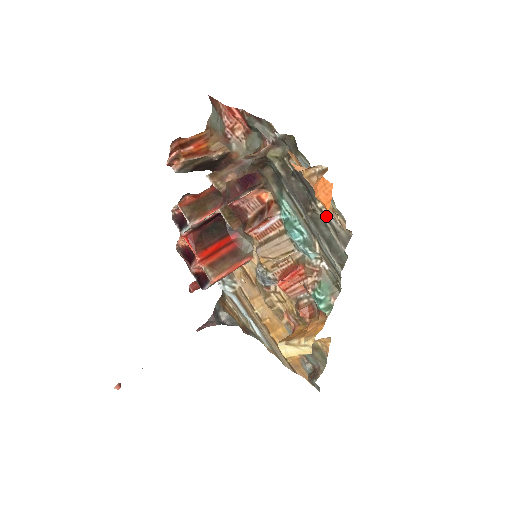
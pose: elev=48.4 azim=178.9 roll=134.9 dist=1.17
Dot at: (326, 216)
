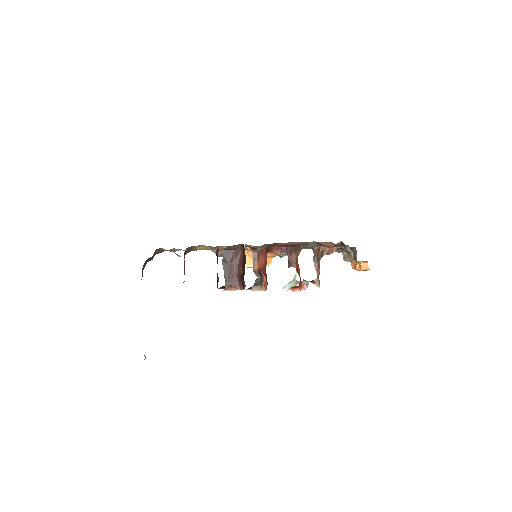
Dot at: occluded
